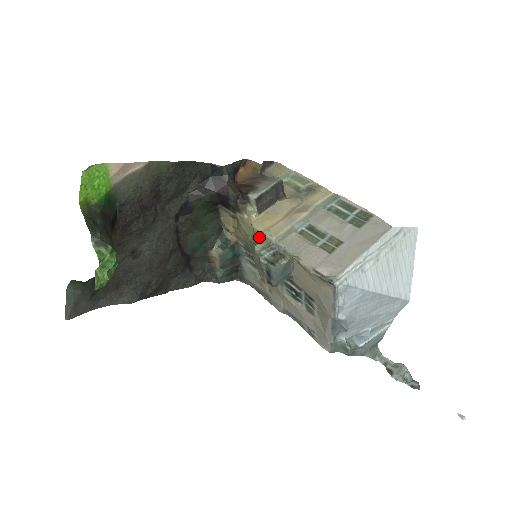
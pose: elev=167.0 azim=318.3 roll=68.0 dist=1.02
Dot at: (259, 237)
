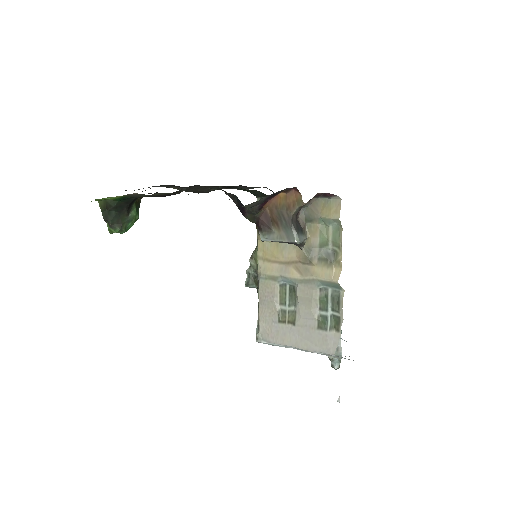
Dot at: (255, 258)
